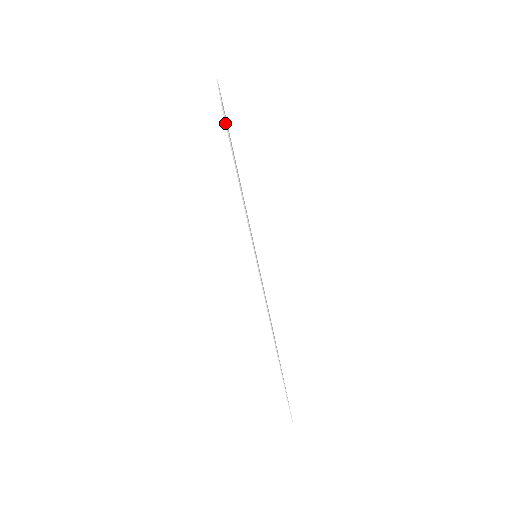
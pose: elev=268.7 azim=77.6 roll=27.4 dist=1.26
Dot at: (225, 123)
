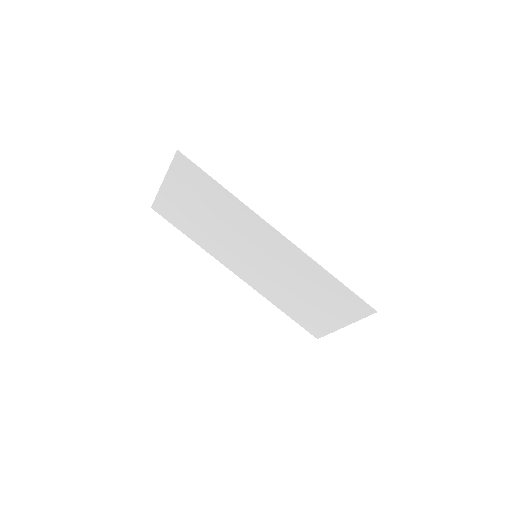
Dot at: (185, 157)
